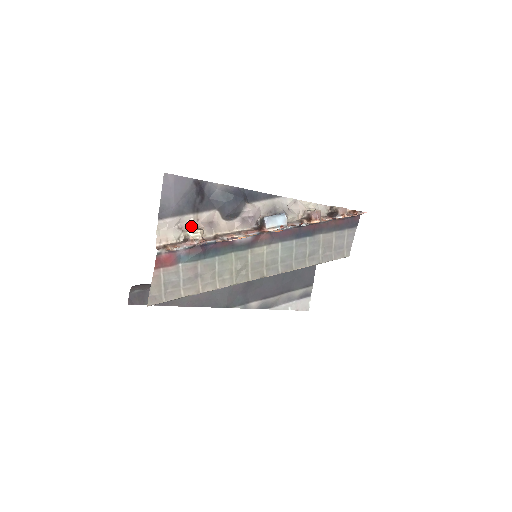
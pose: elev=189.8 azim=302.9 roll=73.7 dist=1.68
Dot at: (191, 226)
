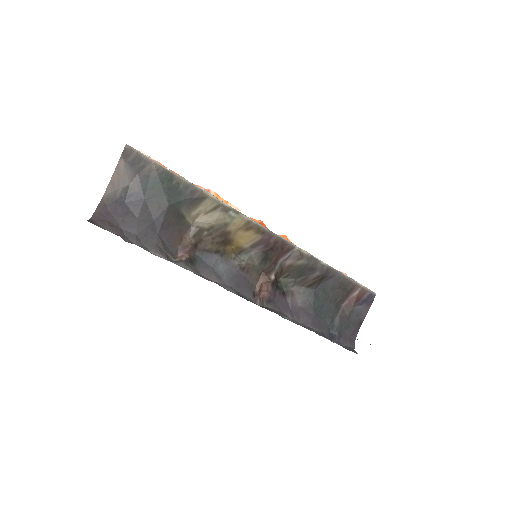
Dot at: occluded
